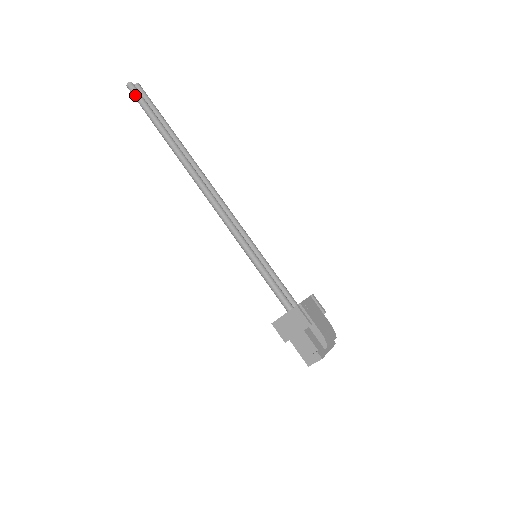
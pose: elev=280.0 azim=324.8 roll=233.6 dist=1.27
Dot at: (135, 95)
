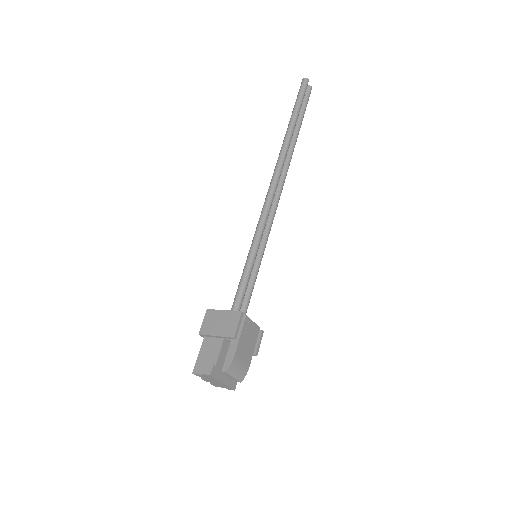
Dot at: (302, 87)
